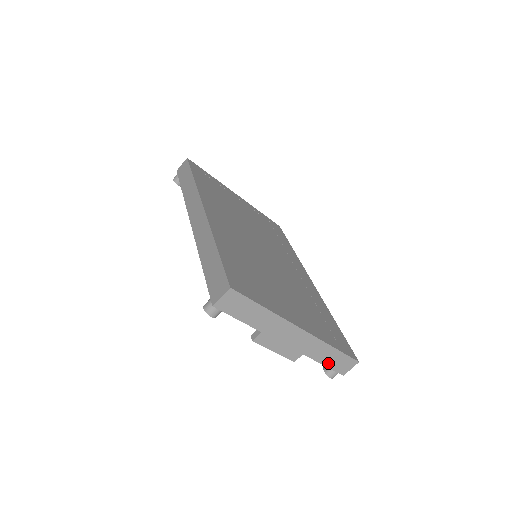
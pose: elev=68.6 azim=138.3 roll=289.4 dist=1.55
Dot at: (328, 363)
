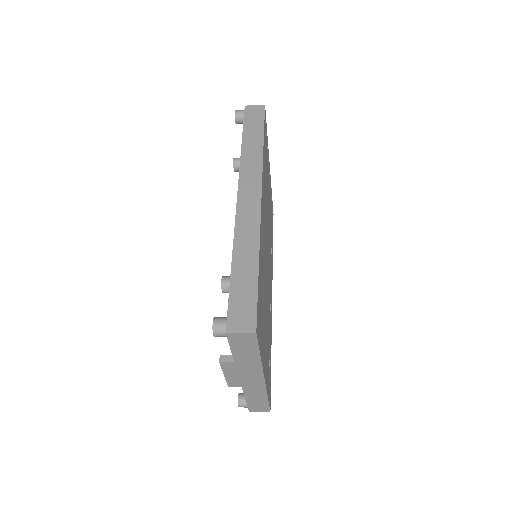
Dot at: (250, 401)
